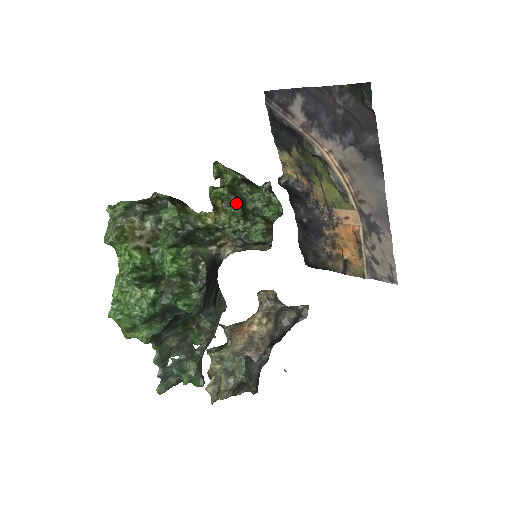
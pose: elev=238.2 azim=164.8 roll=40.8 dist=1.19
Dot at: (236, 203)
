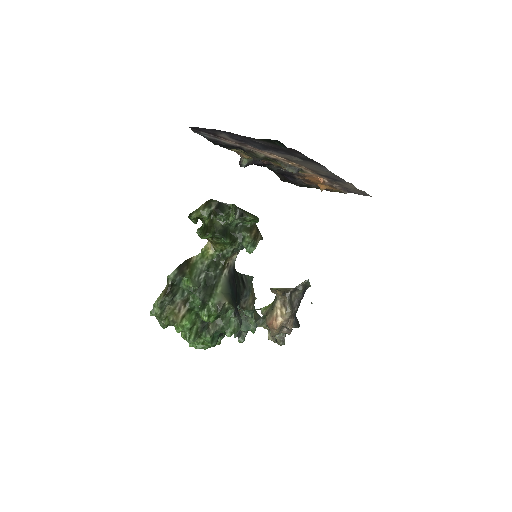
Dot at: (222, 238)
